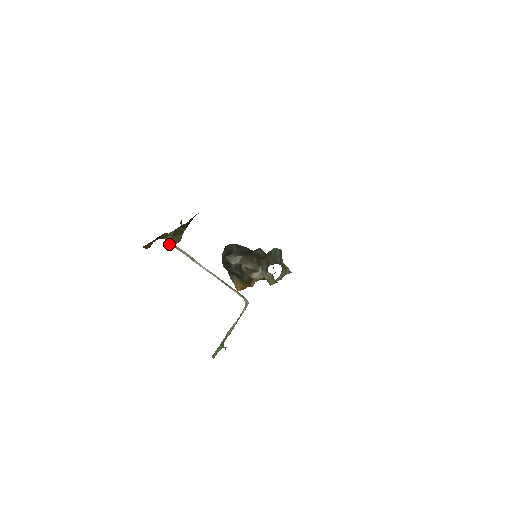
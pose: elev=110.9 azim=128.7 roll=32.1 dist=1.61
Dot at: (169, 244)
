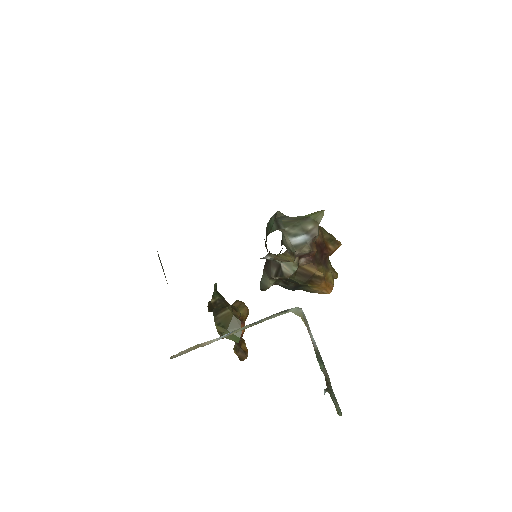
Dot at: (235, 338)
